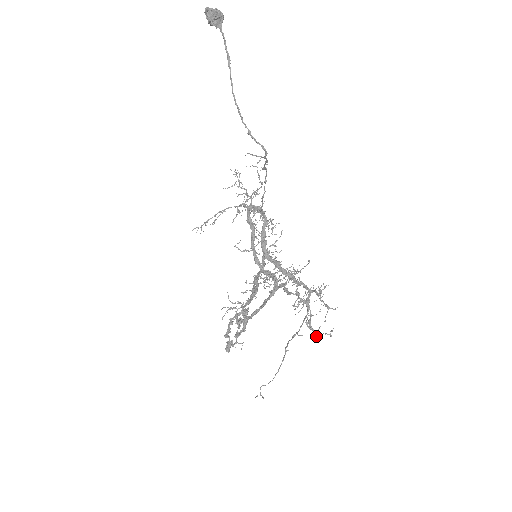
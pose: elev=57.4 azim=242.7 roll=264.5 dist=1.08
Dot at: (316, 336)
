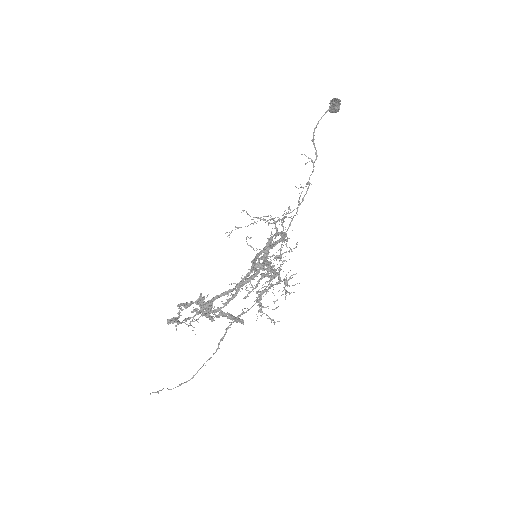
Dot at: (258, 310)
